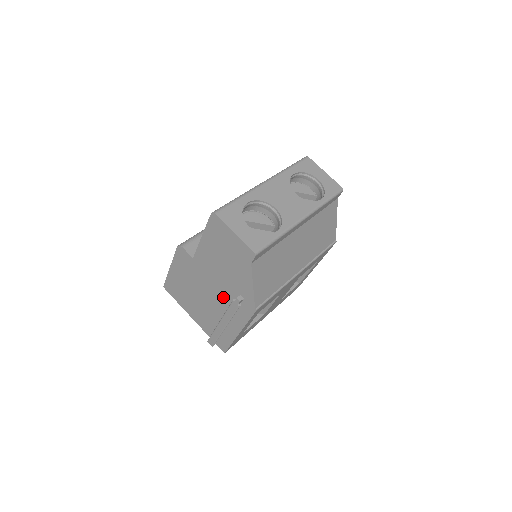
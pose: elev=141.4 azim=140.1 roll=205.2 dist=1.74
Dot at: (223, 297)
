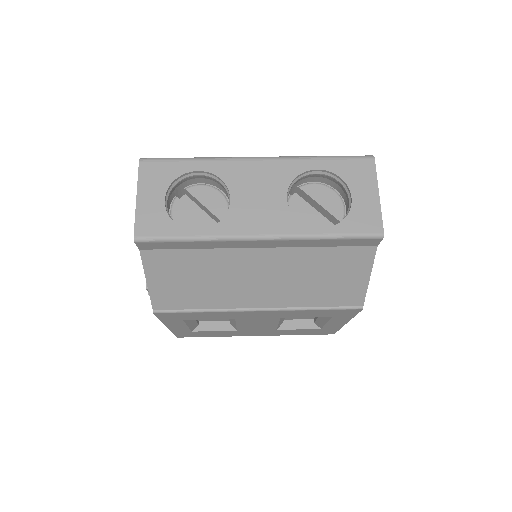
Dot at: occluded
